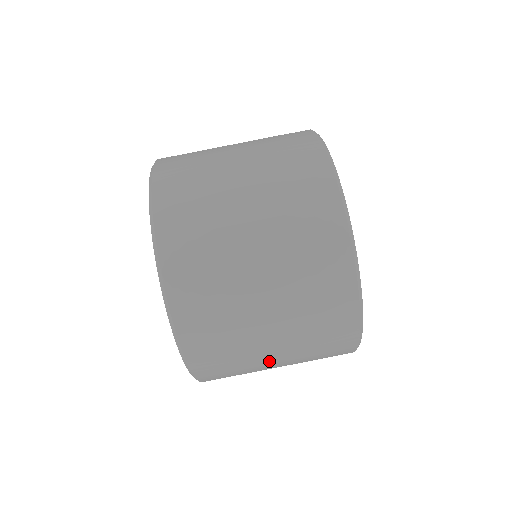
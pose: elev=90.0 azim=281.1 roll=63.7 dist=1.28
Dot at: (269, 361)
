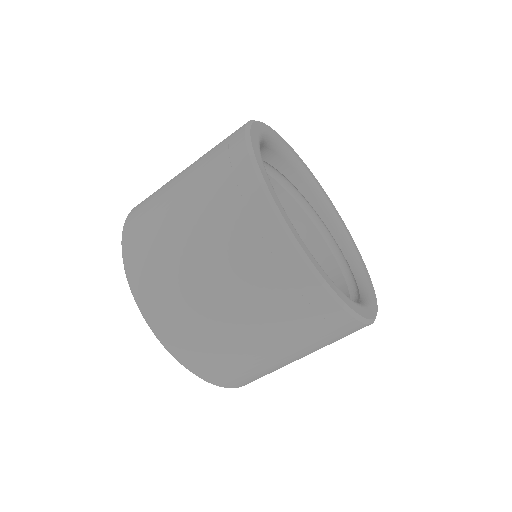
Dot at: (298, 359)
